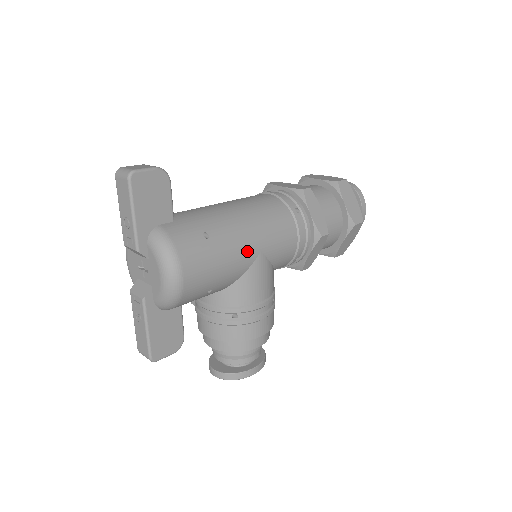
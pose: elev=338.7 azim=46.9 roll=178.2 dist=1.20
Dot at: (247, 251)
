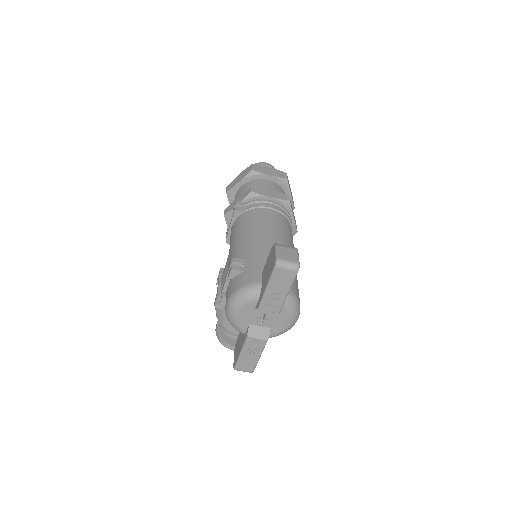
Dot at: occluded
